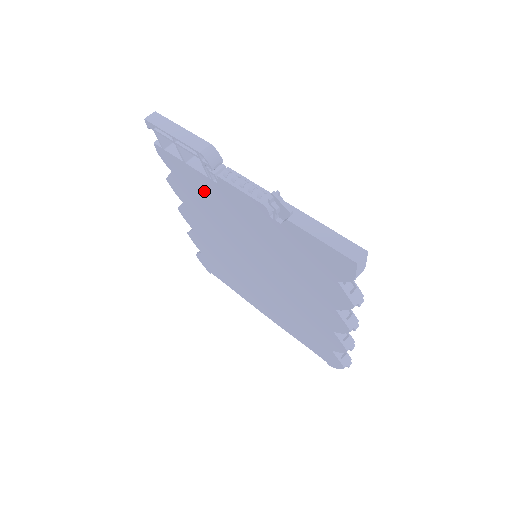
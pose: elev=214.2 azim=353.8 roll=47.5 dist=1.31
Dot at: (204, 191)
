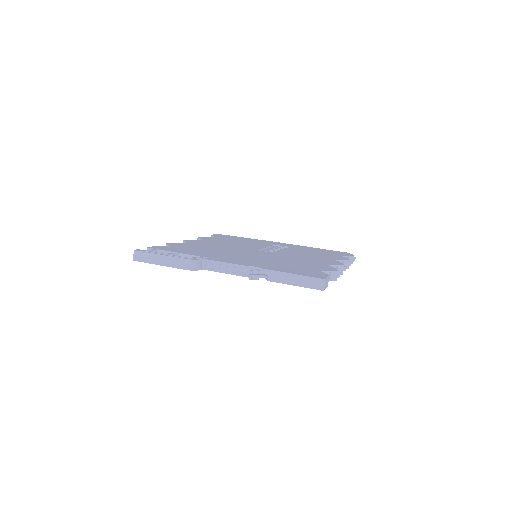
Dot at: occluded
